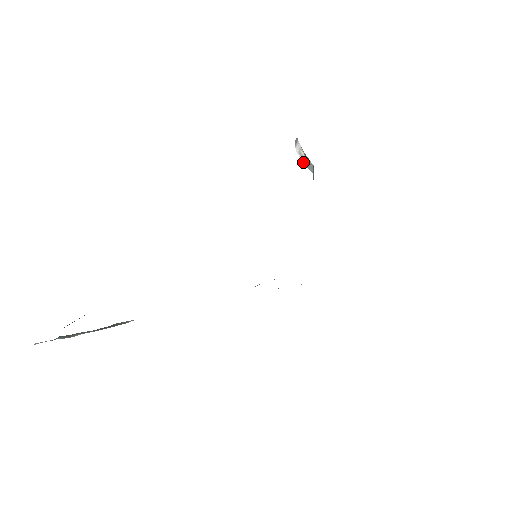
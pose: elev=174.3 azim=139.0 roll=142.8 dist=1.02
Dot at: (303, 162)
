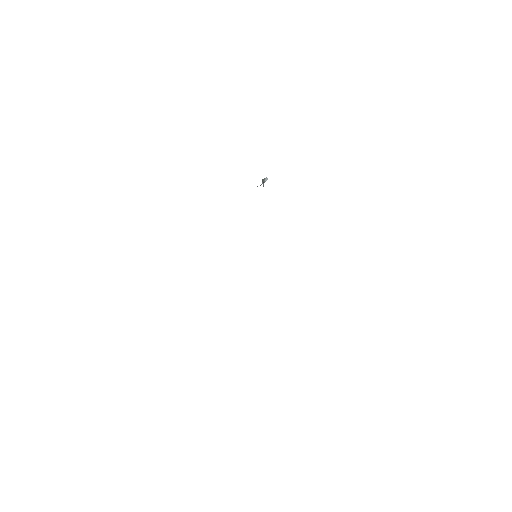
Dot at: occluded
